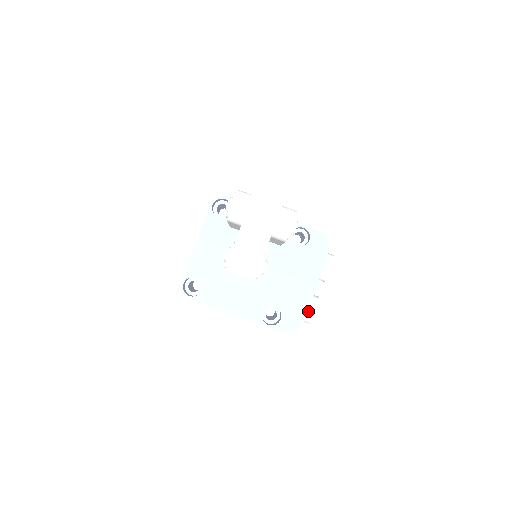
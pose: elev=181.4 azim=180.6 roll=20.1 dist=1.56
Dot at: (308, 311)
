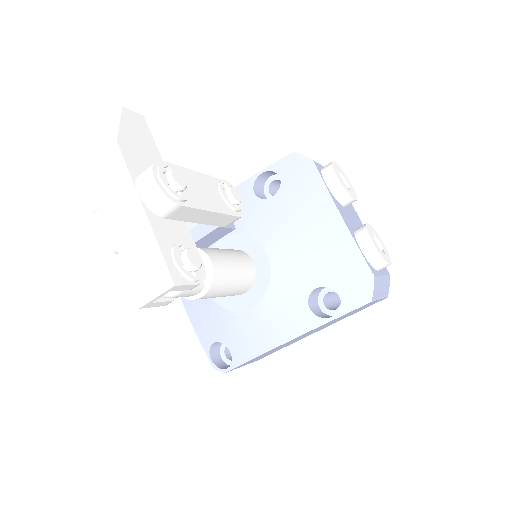
Dot at: (363, 252)
